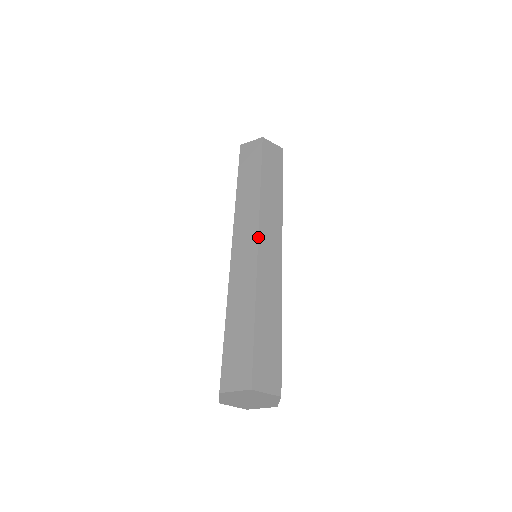
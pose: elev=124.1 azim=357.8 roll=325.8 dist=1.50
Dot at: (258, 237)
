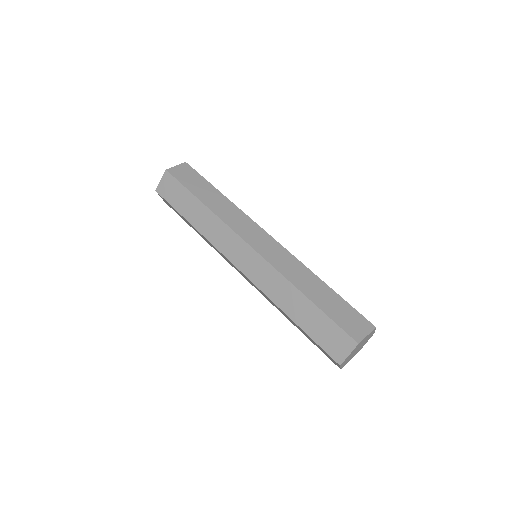
Dot at: occluded
